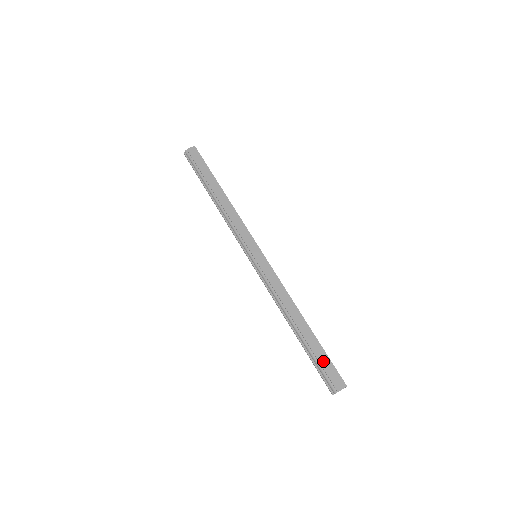
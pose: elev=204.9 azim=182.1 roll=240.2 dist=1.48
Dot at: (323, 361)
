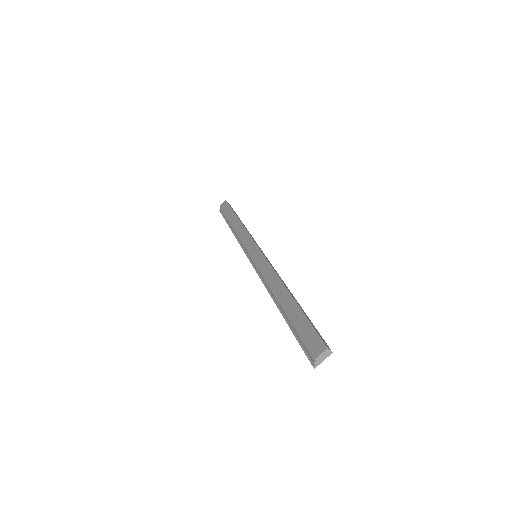
Dot at: (302, 328)
